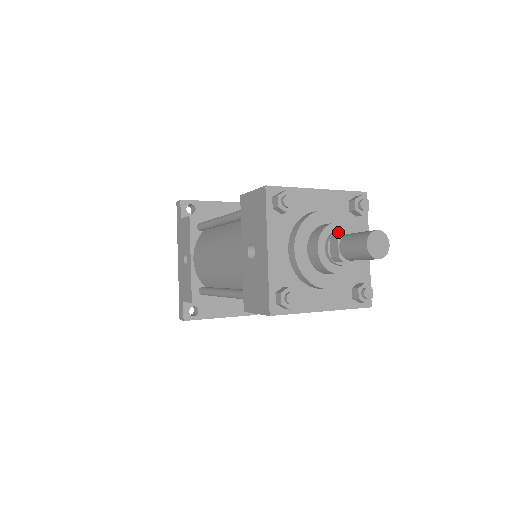
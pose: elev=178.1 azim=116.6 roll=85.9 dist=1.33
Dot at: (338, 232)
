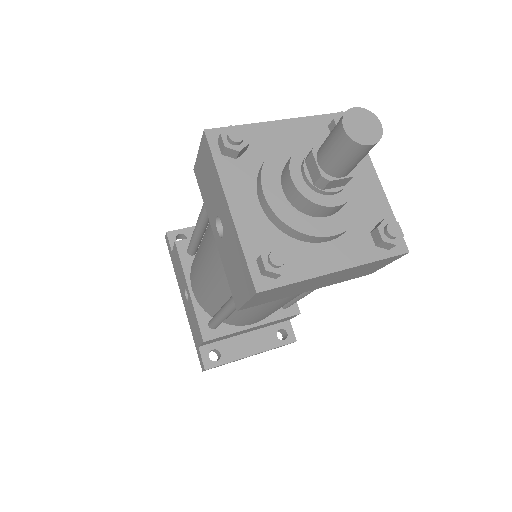
Dot at: occluded
